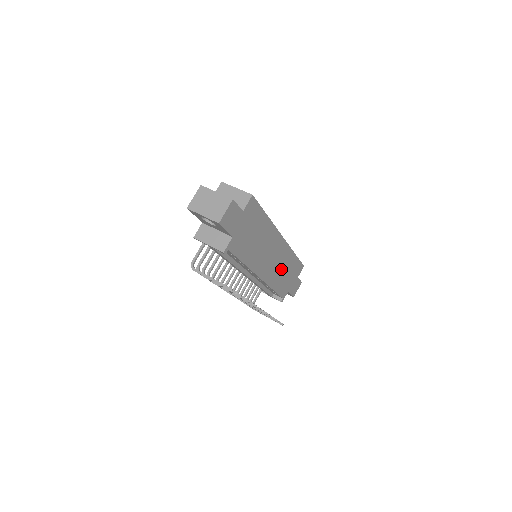
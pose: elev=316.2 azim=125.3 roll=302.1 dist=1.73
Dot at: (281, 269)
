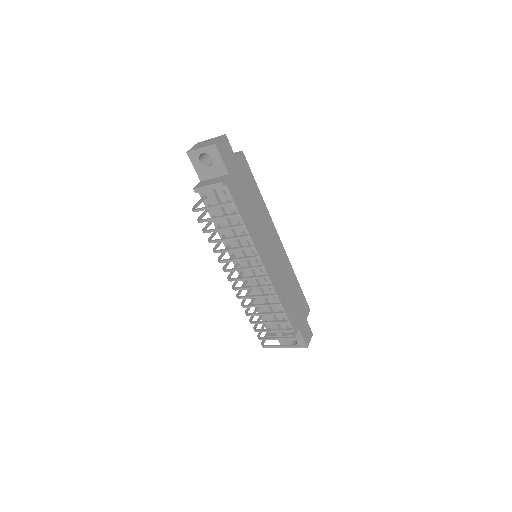
Dot at: (284, 281)
